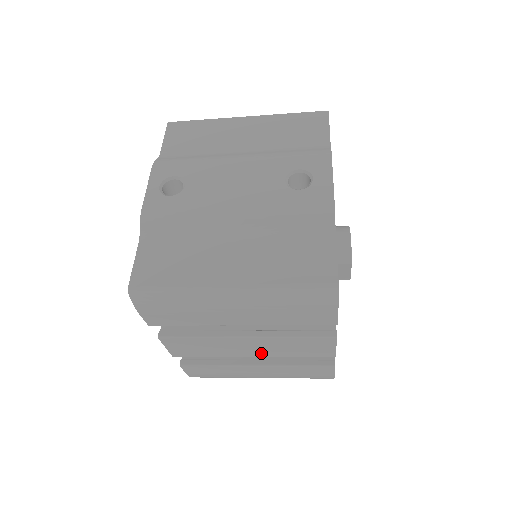
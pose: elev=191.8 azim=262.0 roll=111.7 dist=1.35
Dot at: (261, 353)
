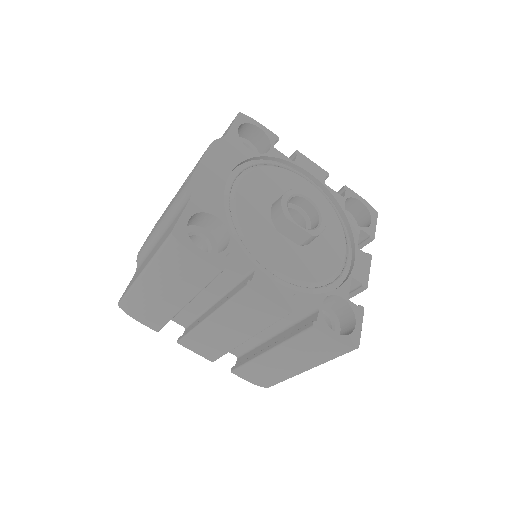
Dot at: (243, 333)
